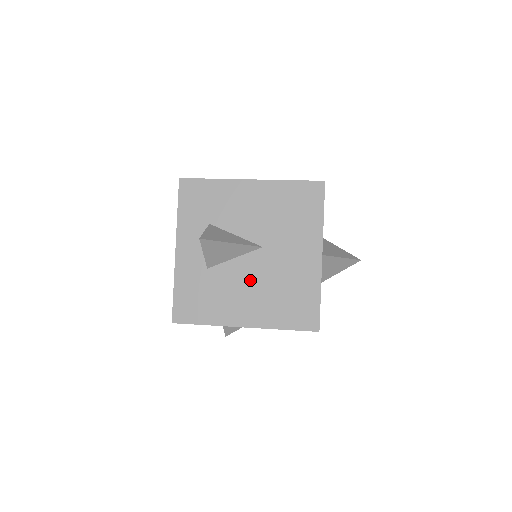
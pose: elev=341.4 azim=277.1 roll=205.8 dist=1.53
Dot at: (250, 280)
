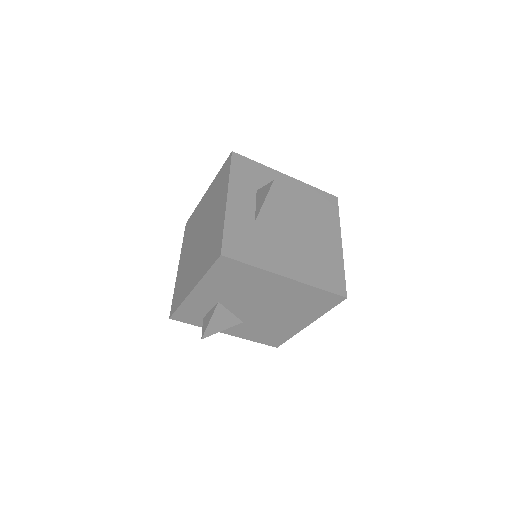
Dot at: (291, 242)
